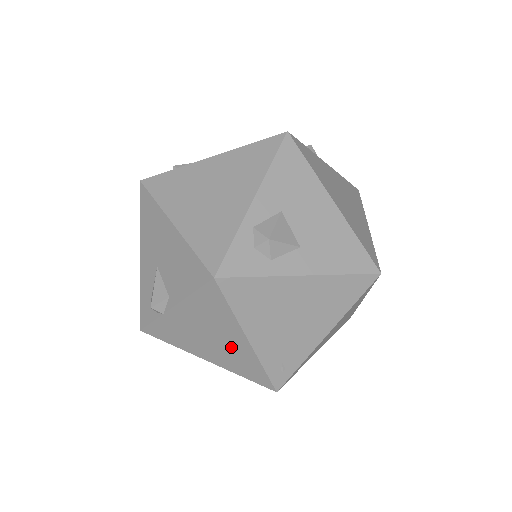
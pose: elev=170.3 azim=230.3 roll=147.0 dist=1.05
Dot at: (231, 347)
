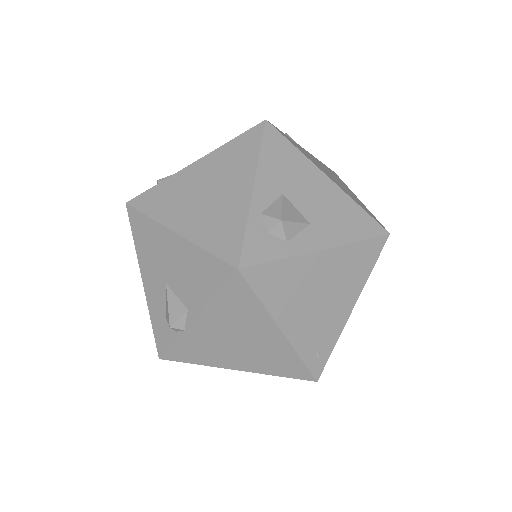
Dot at: (263, 345)
